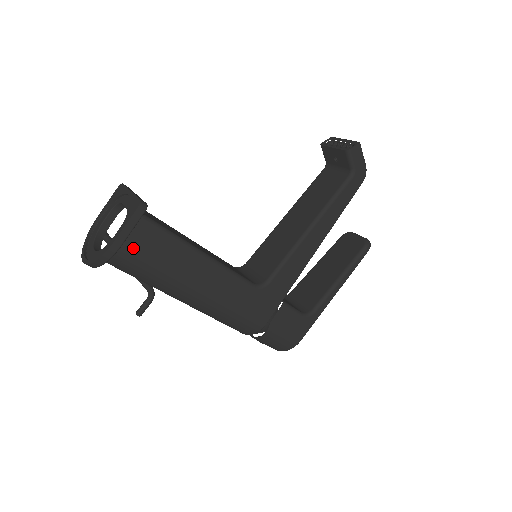
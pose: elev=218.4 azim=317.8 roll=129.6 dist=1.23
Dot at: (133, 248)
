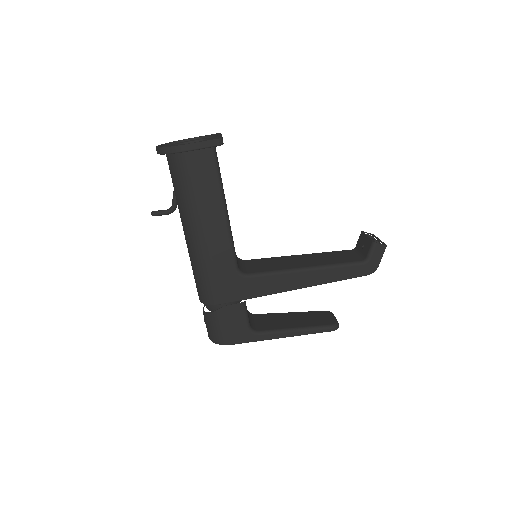
Dot at: (191, 162)
